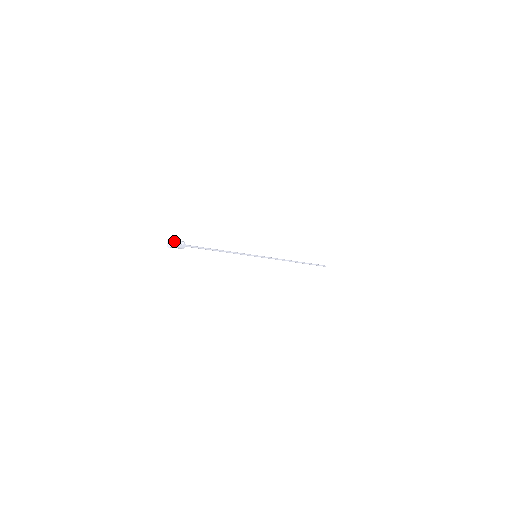
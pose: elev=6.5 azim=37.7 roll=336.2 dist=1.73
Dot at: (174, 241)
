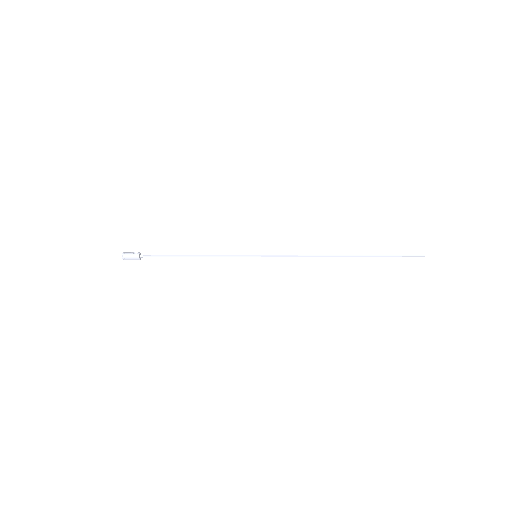
Dot at: (126, 252)
